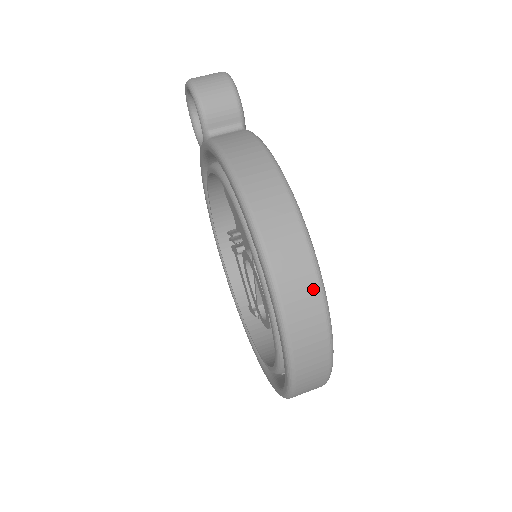
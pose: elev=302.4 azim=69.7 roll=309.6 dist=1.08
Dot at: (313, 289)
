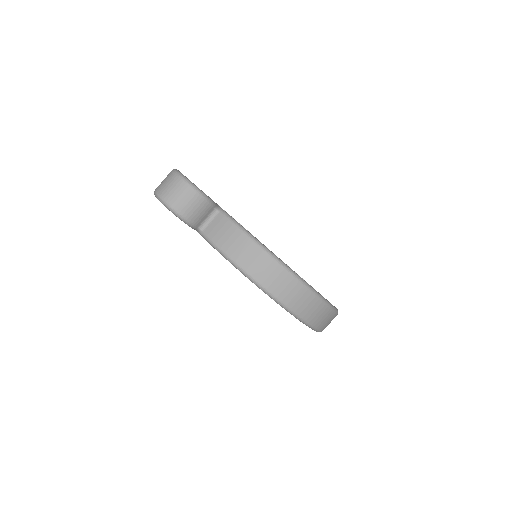
Dot at: (321, 306)
